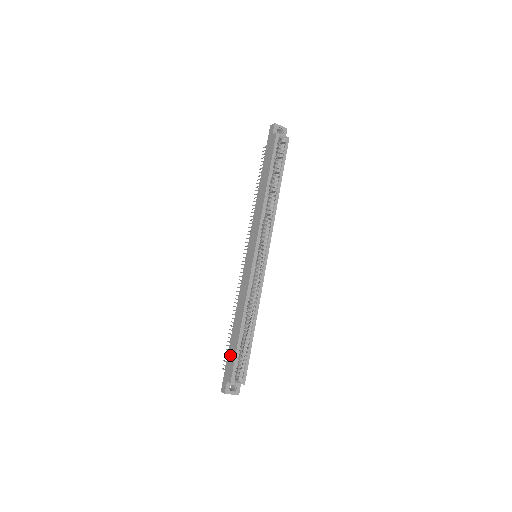
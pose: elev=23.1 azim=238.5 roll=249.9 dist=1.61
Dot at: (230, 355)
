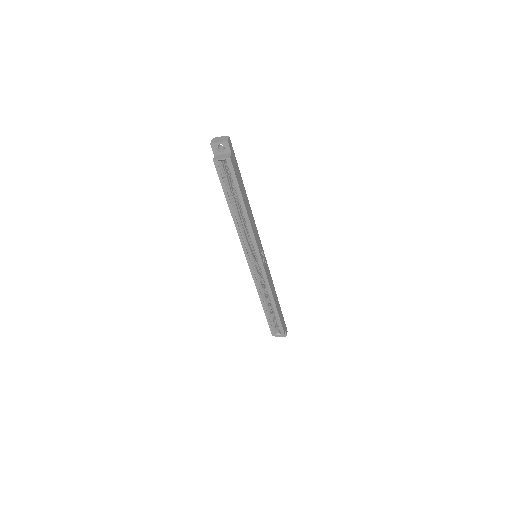
Dot at: occluded
